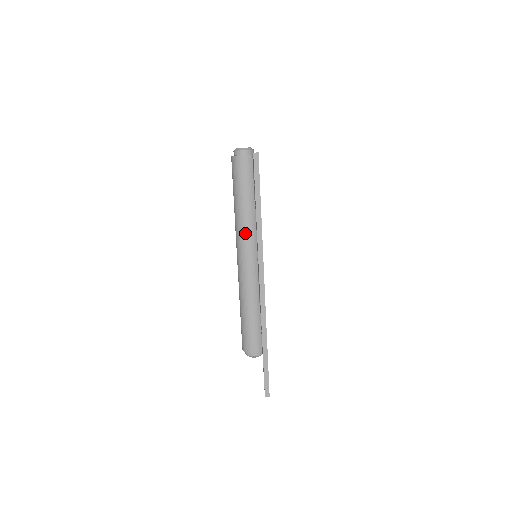
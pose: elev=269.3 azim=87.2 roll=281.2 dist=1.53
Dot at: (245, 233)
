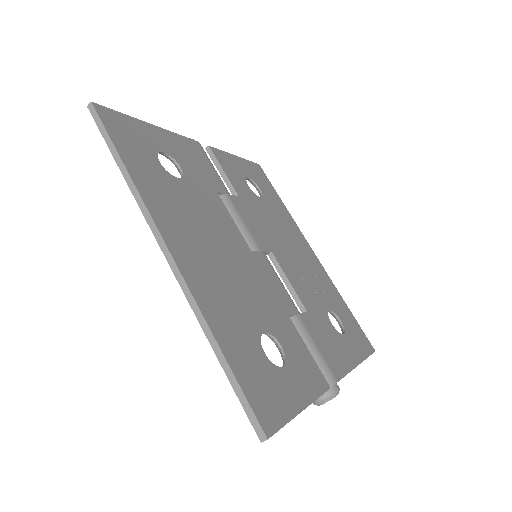
Dot at: occluded
